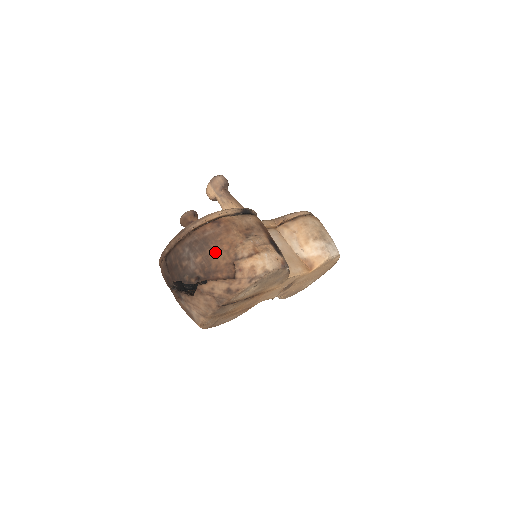
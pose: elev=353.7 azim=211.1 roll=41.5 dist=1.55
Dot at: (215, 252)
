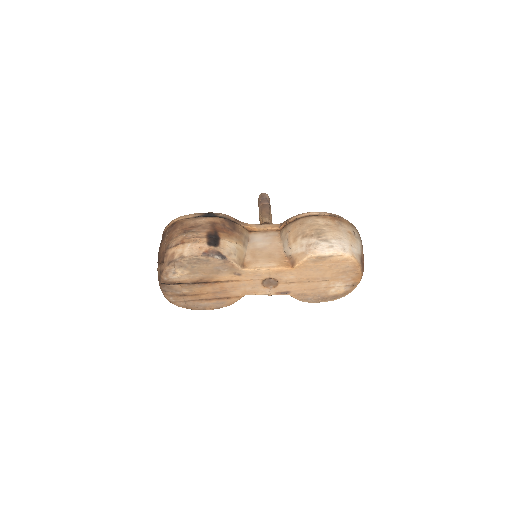
Dot at: (162, 245)
